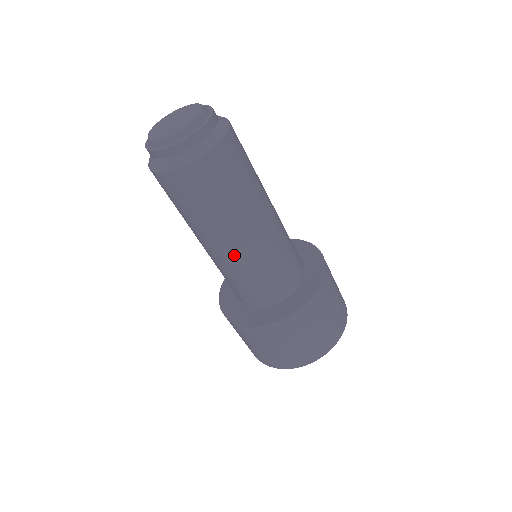
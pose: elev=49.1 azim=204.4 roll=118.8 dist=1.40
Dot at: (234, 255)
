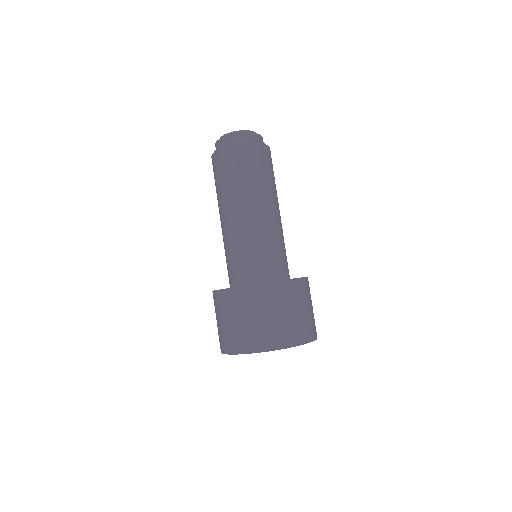
Dot at: (231, 225)
